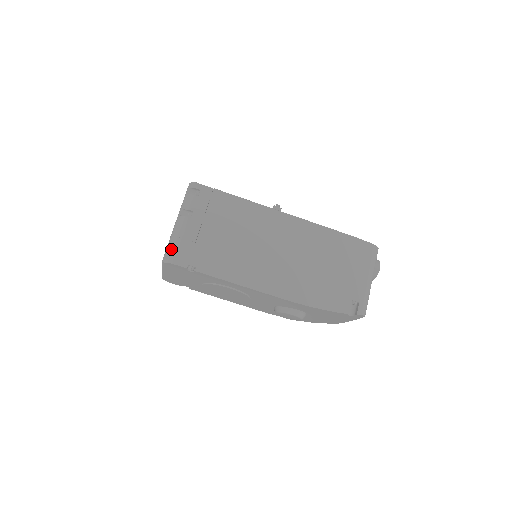
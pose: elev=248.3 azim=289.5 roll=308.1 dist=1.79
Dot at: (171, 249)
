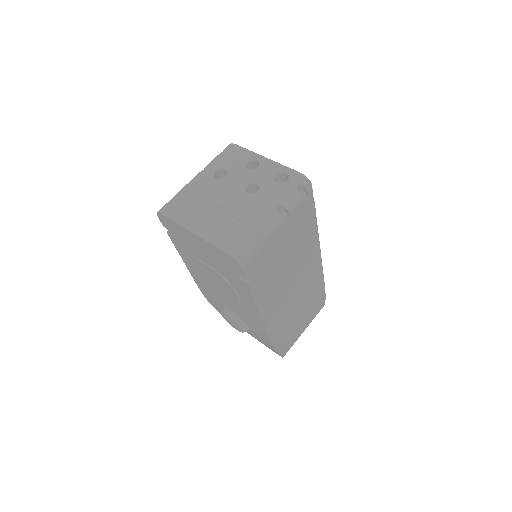
Dot at: (250, 248)
